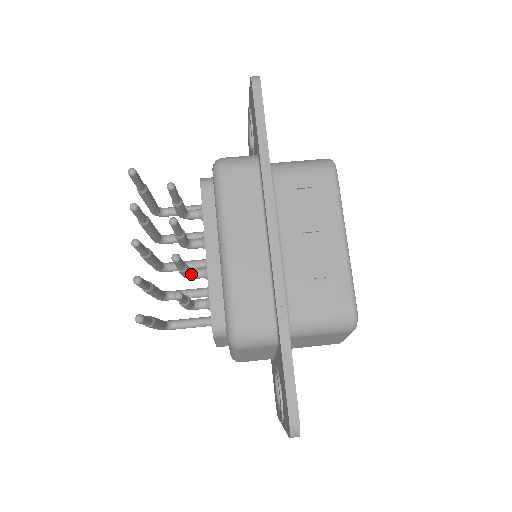
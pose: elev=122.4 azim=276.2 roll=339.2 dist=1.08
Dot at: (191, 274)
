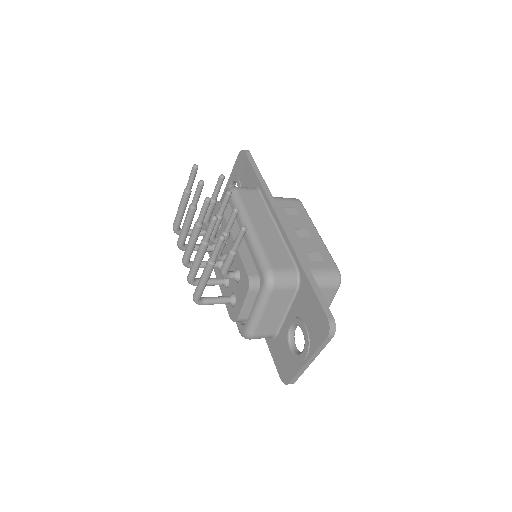
Dot at: (221, 253)
